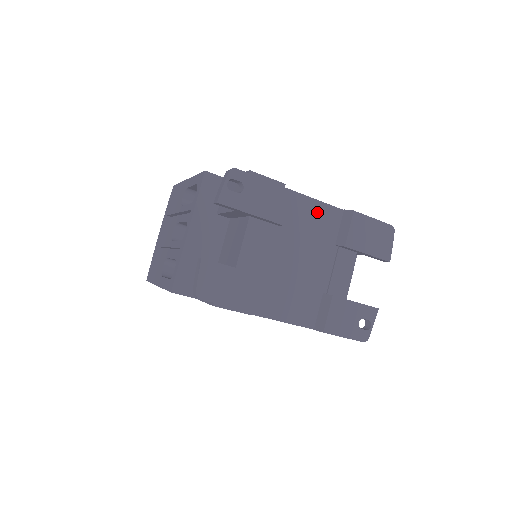
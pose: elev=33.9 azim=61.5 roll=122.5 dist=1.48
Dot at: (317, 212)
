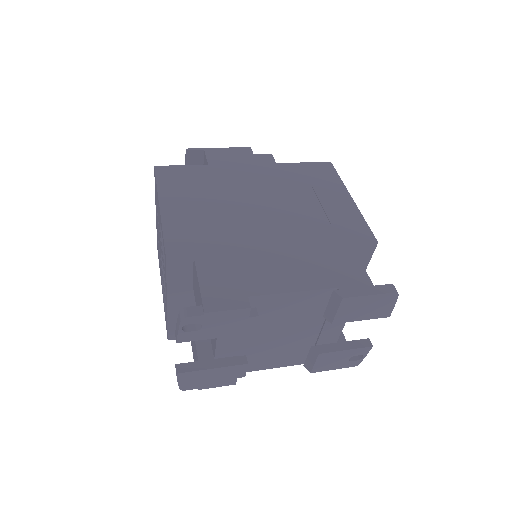
Dot at: (298, 300)
